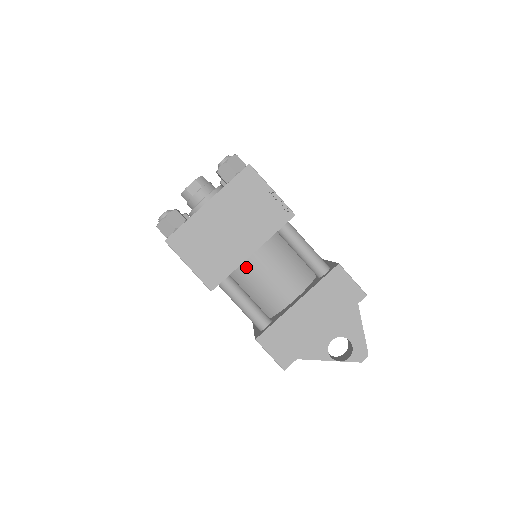
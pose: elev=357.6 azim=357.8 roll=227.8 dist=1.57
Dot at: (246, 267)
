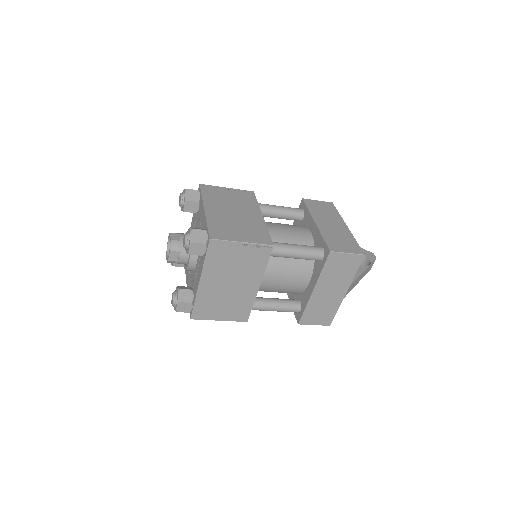
Dot at: occluded
